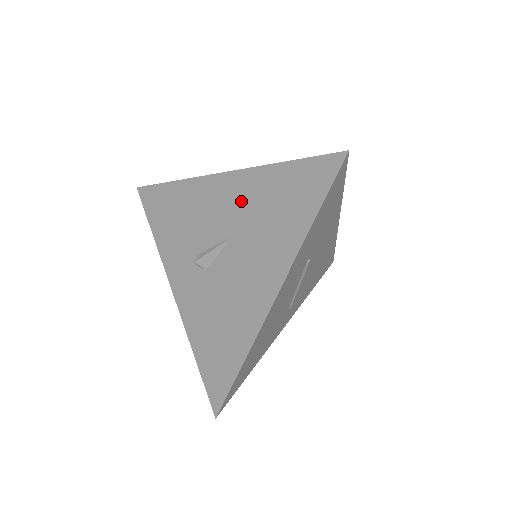
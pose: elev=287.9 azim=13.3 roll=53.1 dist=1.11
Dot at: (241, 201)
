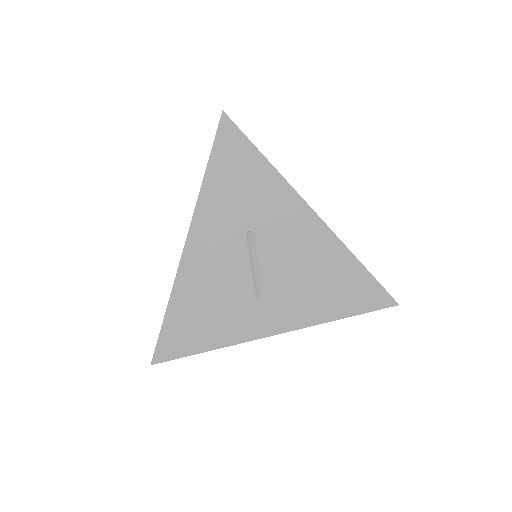
Dot at: occluded
